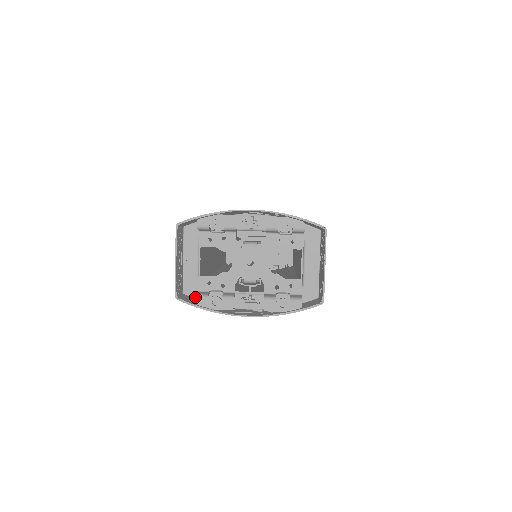
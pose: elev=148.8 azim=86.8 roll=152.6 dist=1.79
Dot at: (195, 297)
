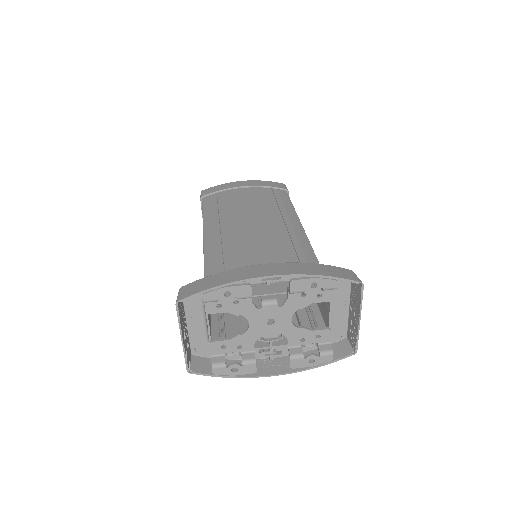
Dot at: (207, 356)
